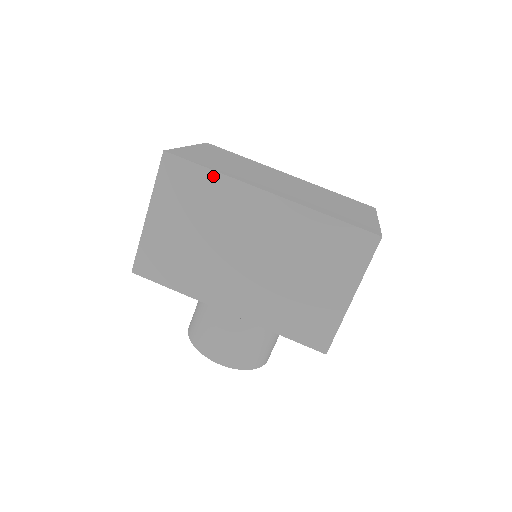
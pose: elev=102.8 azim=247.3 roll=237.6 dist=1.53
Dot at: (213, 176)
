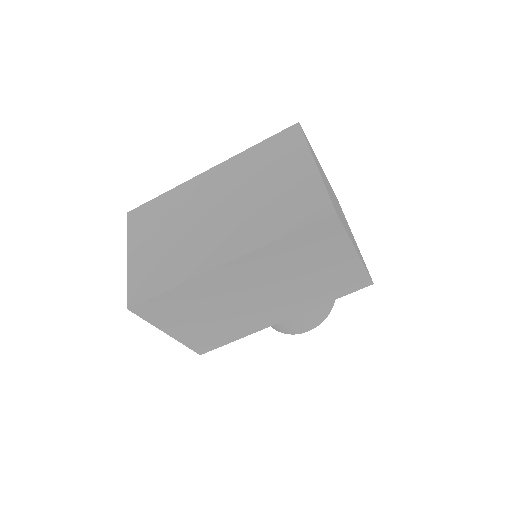
Dot at: (176, 290)
